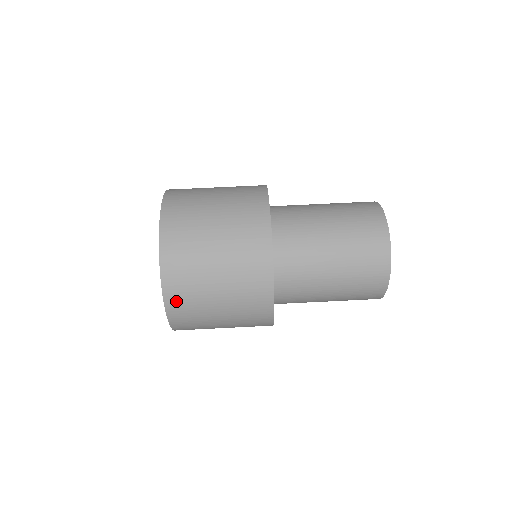
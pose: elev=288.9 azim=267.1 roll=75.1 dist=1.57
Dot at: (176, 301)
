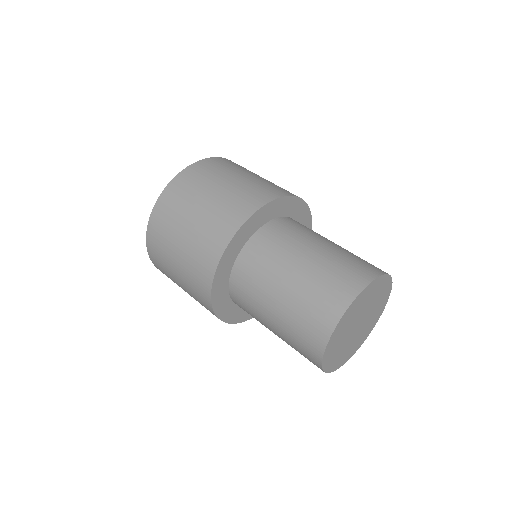
Dot at: (153, 249)
